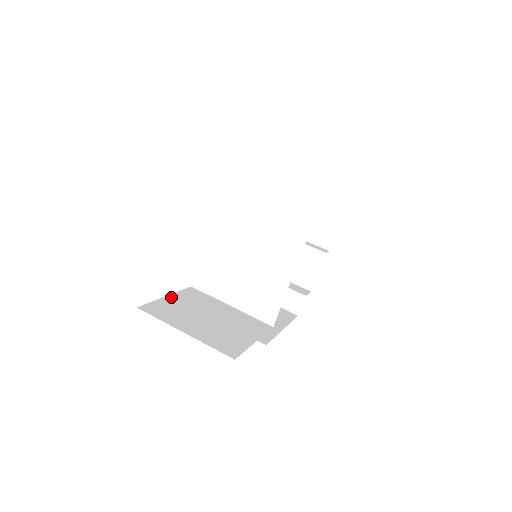
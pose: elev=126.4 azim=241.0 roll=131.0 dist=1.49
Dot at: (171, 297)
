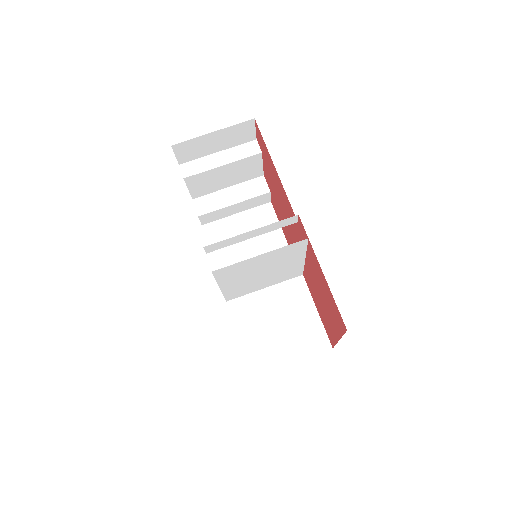
Dot at: (242, 336)
